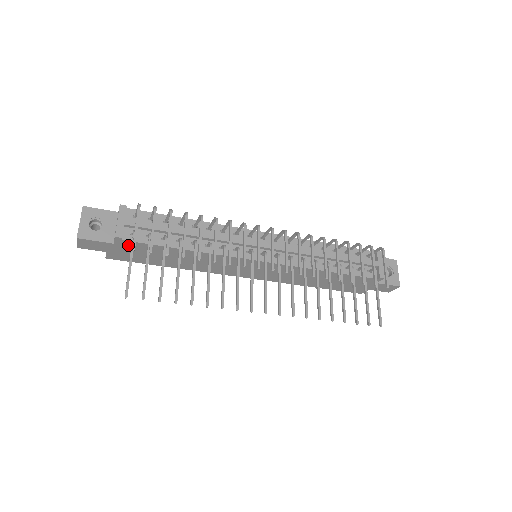
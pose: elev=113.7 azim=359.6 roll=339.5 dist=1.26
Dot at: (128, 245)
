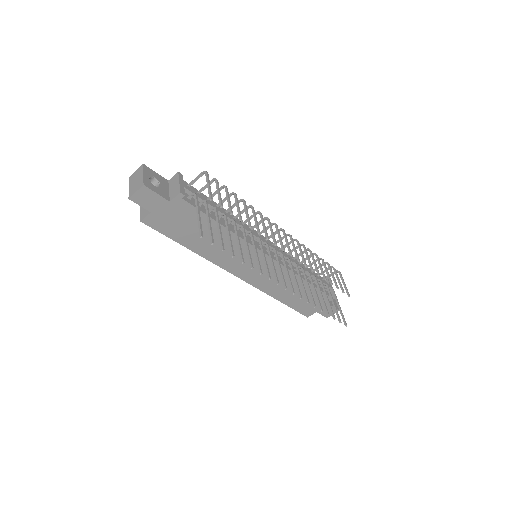
Dot at: (180, 207)
